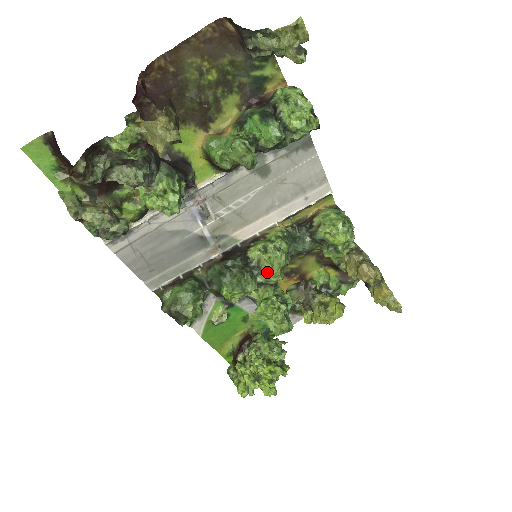
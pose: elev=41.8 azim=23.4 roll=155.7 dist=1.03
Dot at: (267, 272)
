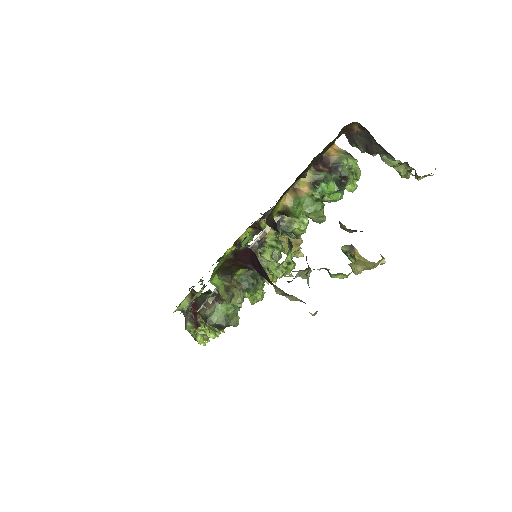
Dot at: occluded
